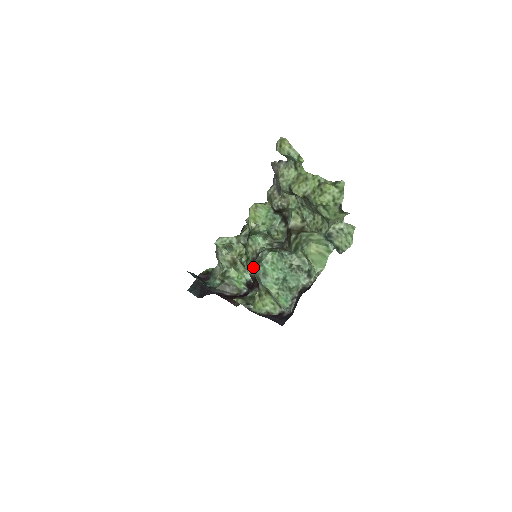
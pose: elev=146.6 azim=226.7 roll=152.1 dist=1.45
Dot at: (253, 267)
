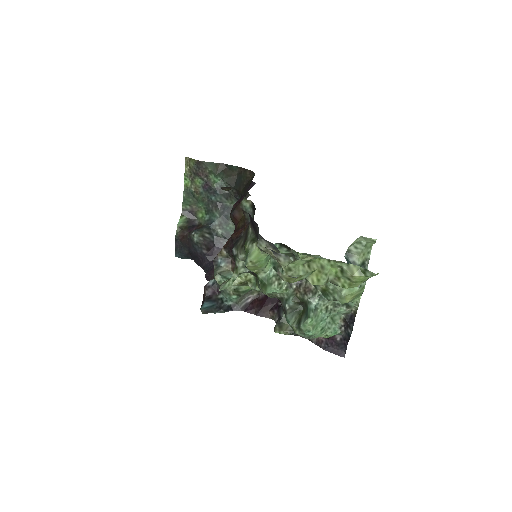
Dot at: (290, 326)
